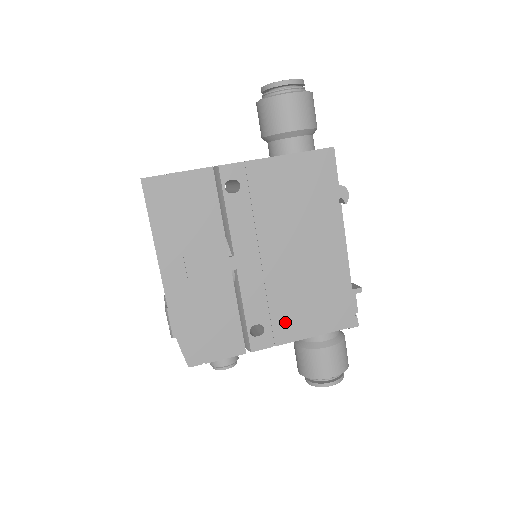
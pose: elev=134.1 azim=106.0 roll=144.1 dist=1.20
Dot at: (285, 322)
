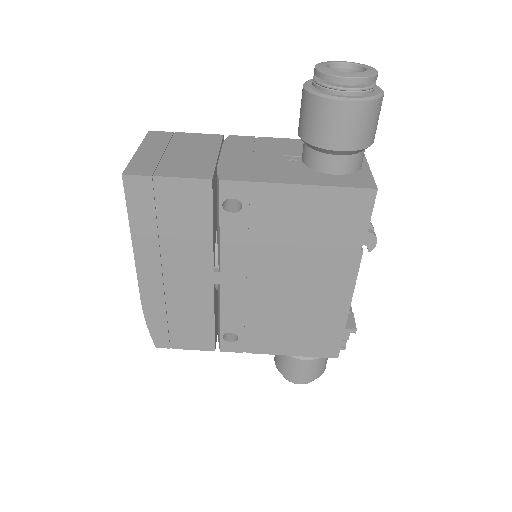
Dot at: (262, 338)
